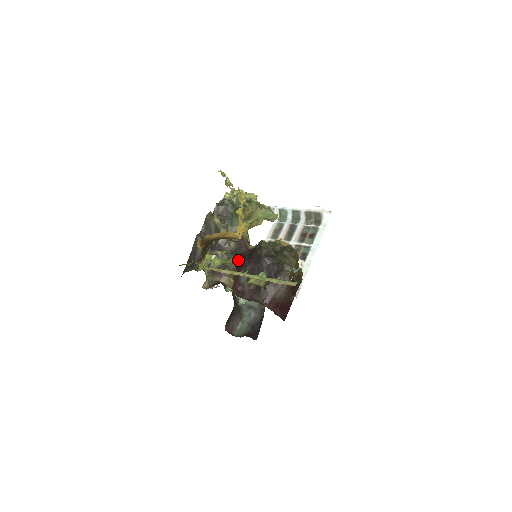
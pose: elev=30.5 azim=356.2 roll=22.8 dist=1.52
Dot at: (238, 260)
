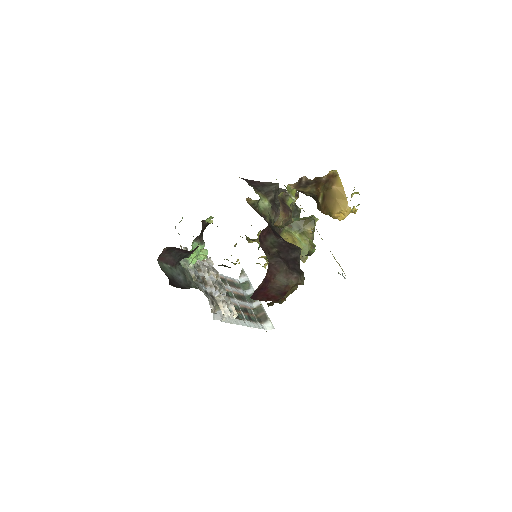
Dot at: (275, 231)
